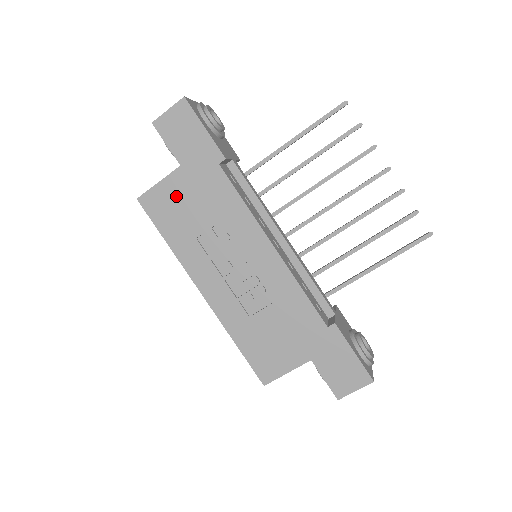
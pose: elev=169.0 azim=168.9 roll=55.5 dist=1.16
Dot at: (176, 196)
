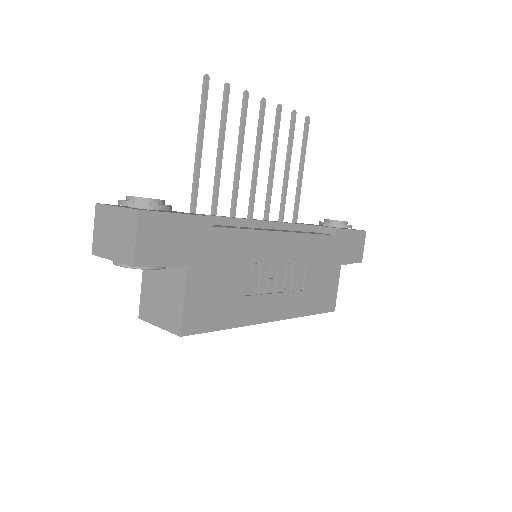
Dot at: (205, 291)
